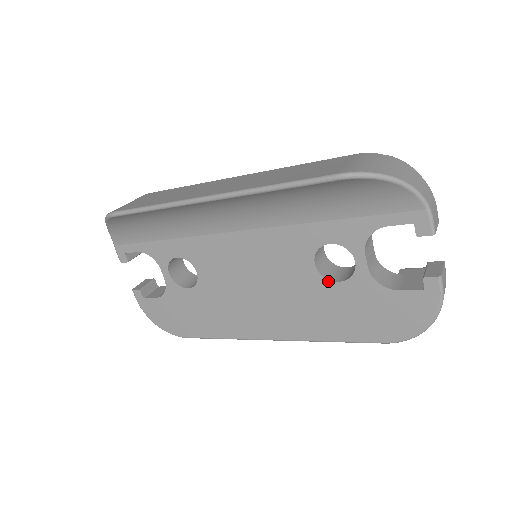
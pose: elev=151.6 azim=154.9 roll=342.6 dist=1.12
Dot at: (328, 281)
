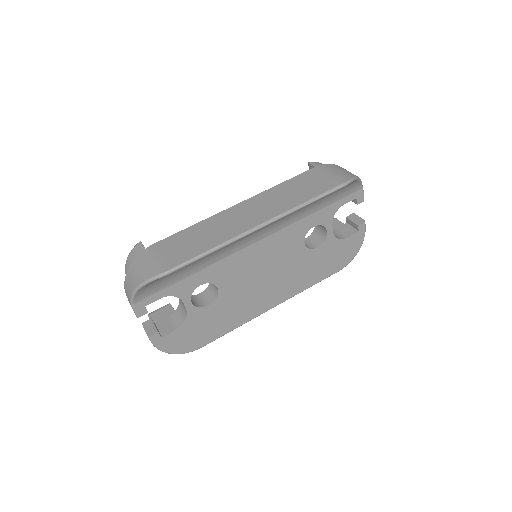
Dot at: (311, 250)
